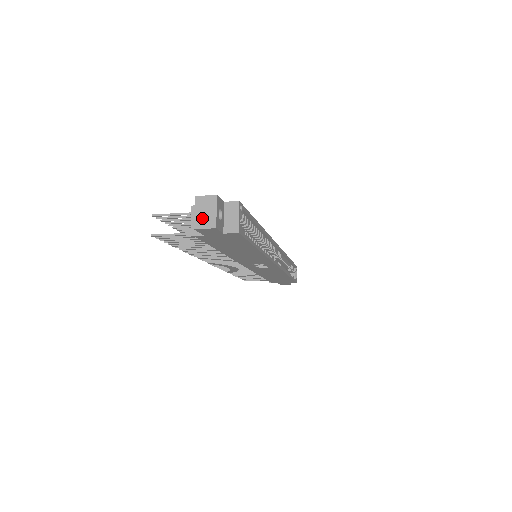
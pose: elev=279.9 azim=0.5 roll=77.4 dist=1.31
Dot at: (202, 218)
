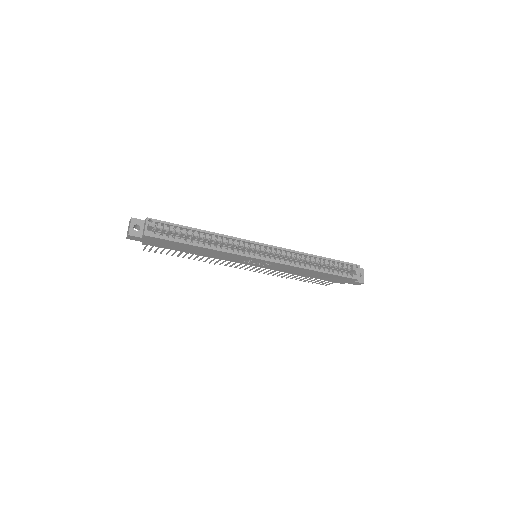
Dot at: (128, 232)
